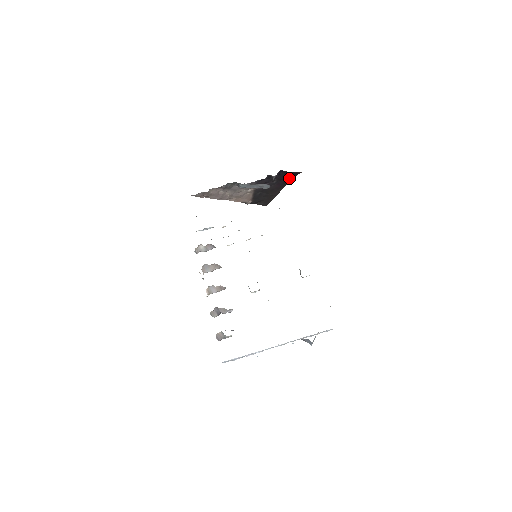
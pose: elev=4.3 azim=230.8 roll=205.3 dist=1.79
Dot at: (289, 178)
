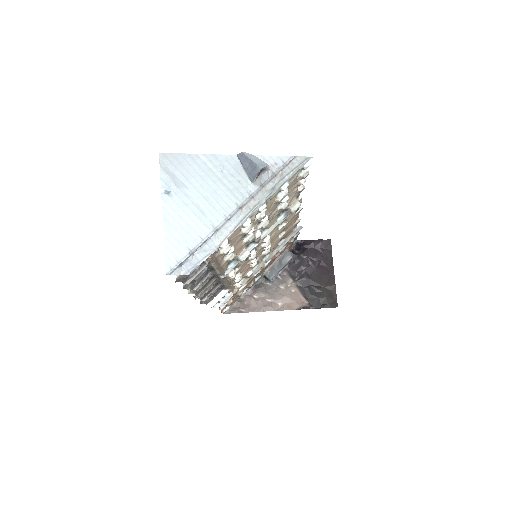
Dot at: (326, 256)
